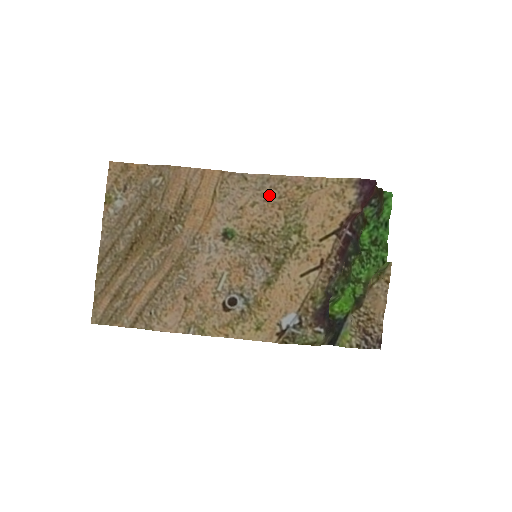
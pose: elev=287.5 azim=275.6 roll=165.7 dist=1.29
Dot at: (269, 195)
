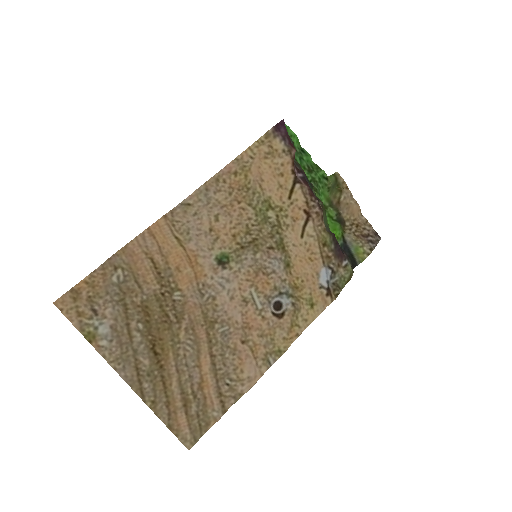
Dot at: (220, 200)
